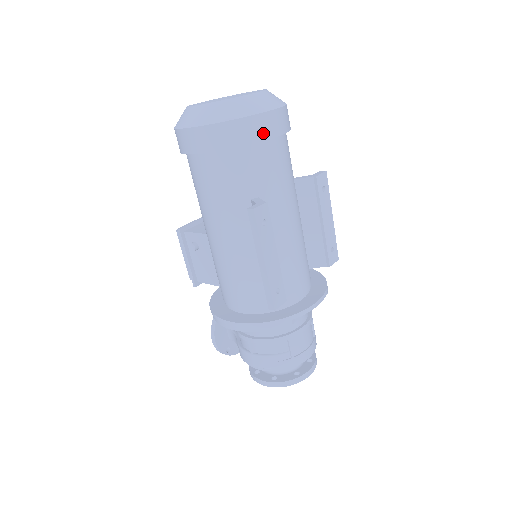
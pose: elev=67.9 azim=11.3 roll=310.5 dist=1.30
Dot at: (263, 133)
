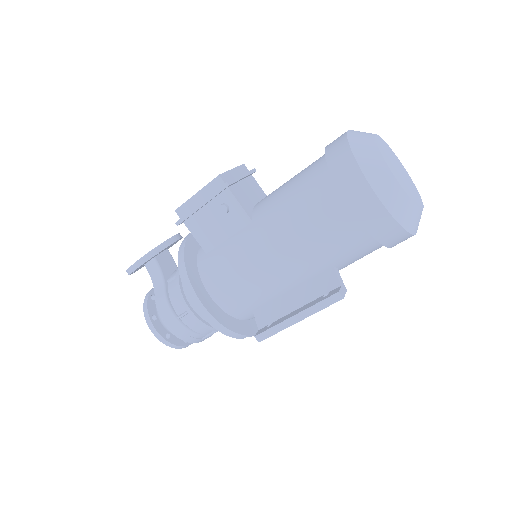
Dot at: occluded
